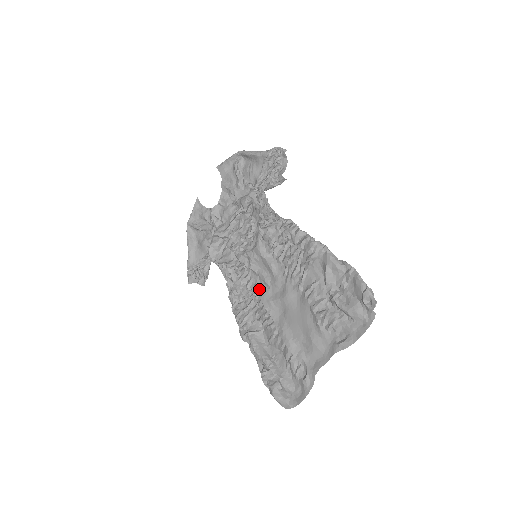
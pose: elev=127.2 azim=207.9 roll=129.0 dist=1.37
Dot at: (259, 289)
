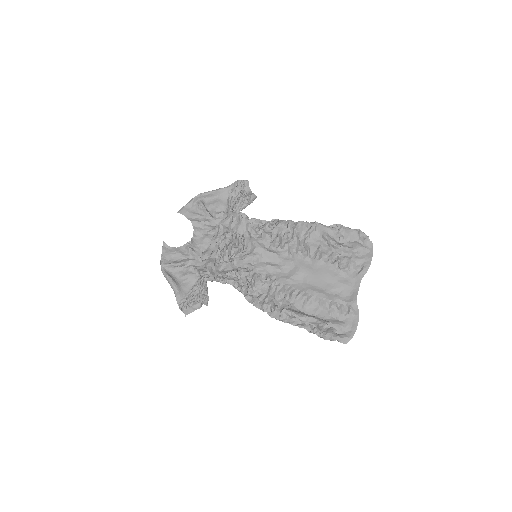
Dot at: (272, 277)
